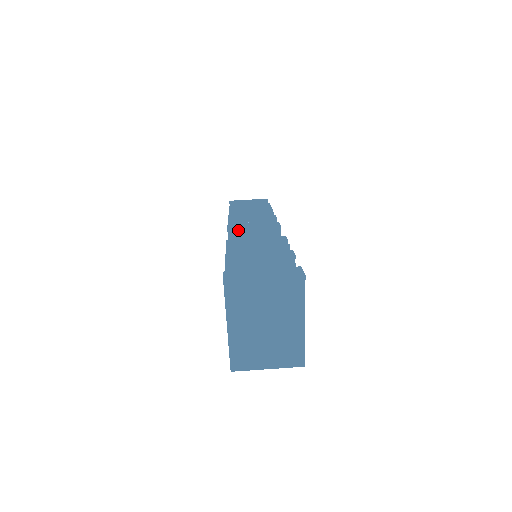
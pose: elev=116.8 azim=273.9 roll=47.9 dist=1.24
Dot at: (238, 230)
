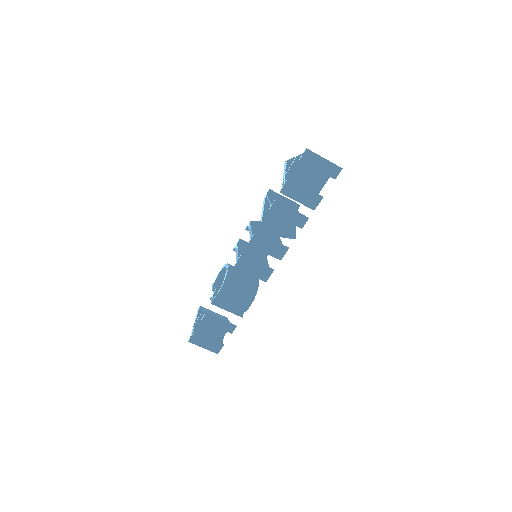
Dot at: occluded
